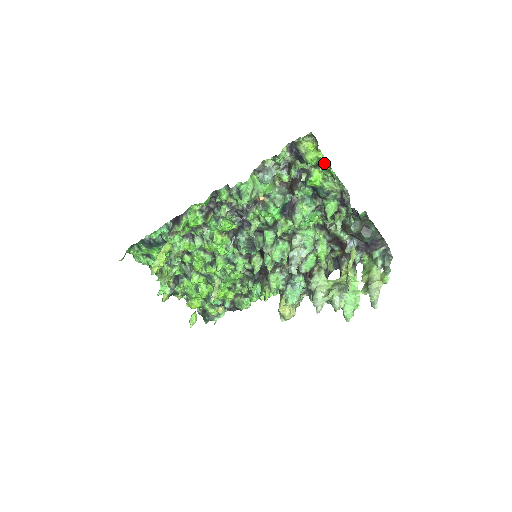
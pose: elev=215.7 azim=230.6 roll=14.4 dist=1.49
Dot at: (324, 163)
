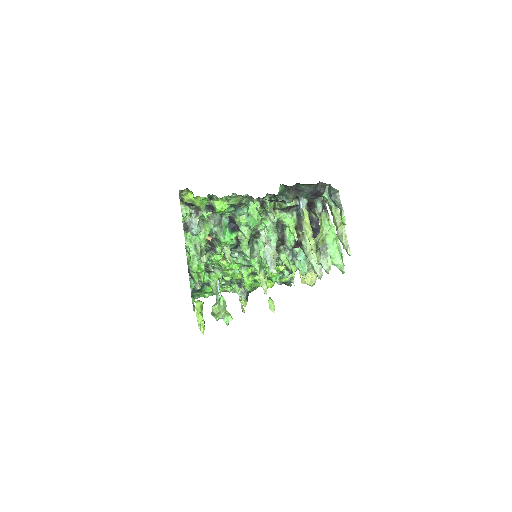
Dot at: (211, 196)
